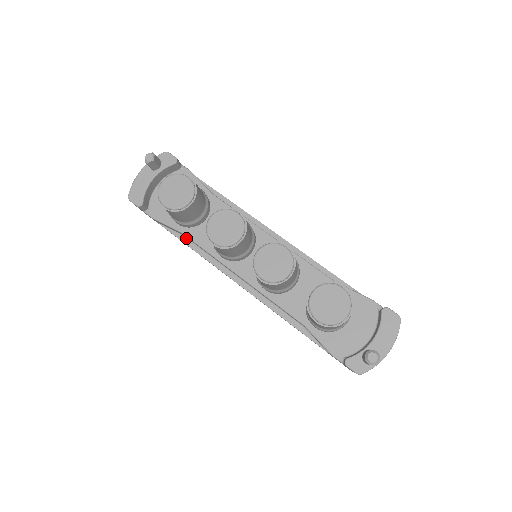
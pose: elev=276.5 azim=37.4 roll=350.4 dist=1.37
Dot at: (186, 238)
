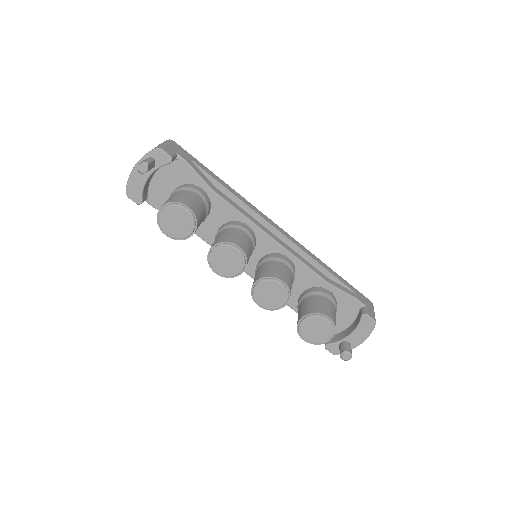
Dot at: occluded
